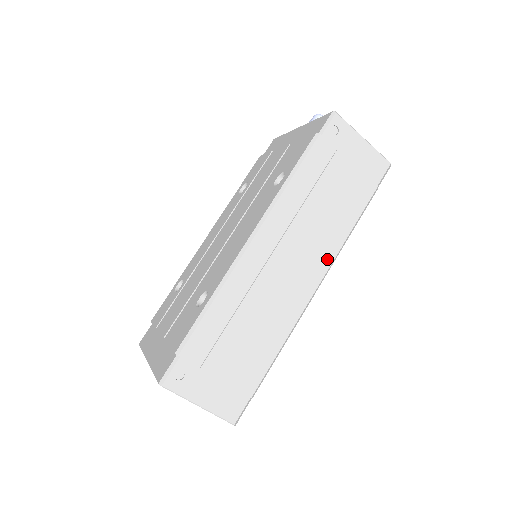
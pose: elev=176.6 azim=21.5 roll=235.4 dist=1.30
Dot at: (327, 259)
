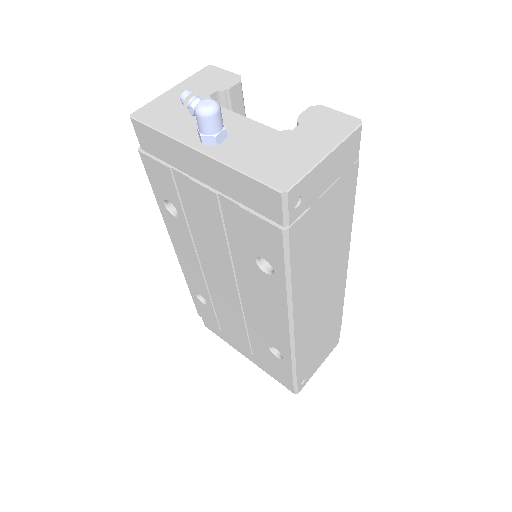
Dot at: (345, 249)
